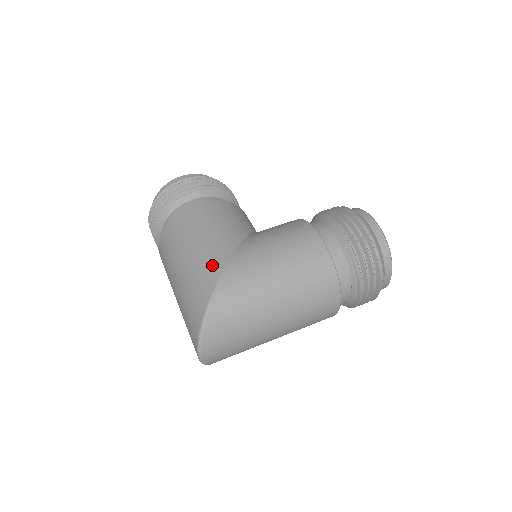
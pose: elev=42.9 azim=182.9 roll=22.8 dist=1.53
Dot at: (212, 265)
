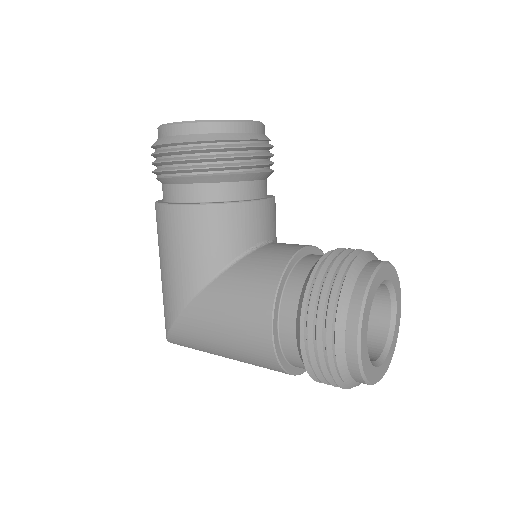
Dot at: (170, 305)
